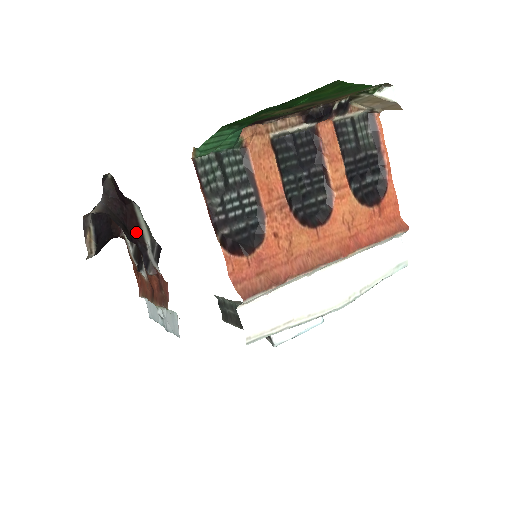
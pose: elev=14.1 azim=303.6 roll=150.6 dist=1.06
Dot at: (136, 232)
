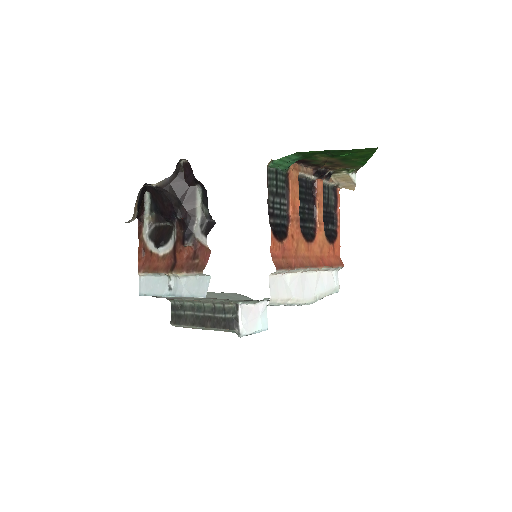
Dot at: (189, 209)
